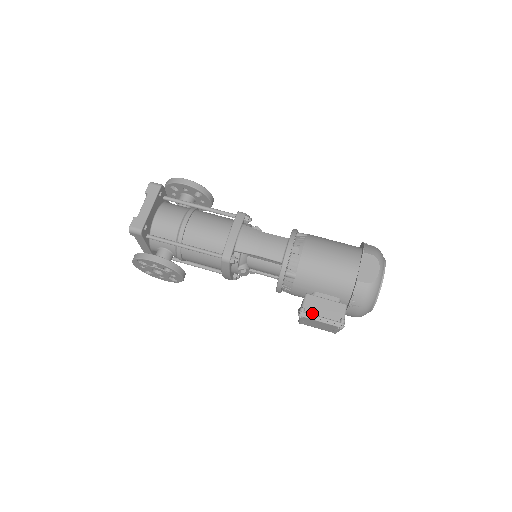
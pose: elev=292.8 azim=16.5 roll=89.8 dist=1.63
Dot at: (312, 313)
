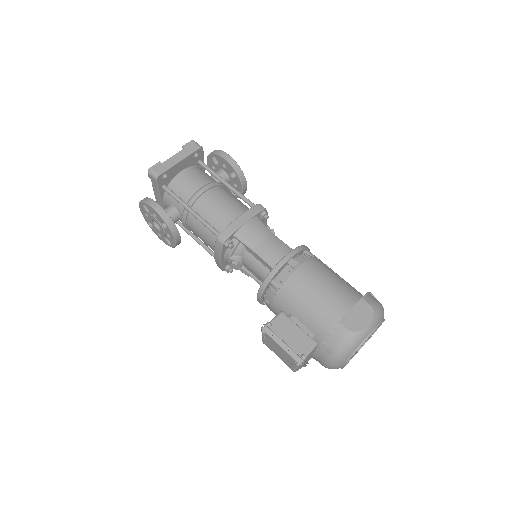
Dot at: (276, 333)
